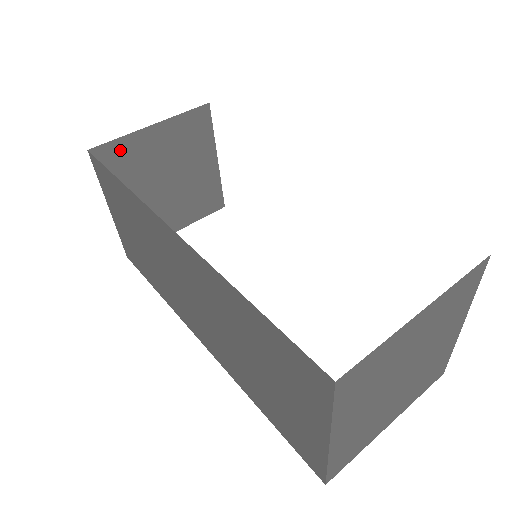
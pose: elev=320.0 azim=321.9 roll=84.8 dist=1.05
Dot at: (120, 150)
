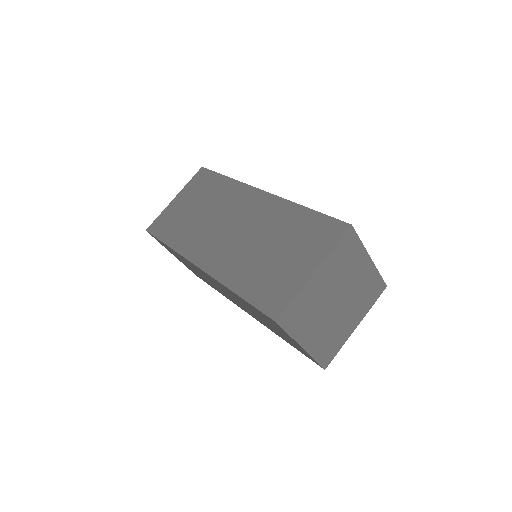
Dot at: occluded
